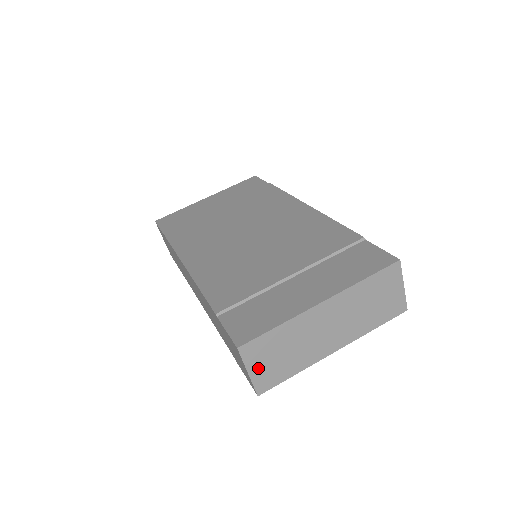
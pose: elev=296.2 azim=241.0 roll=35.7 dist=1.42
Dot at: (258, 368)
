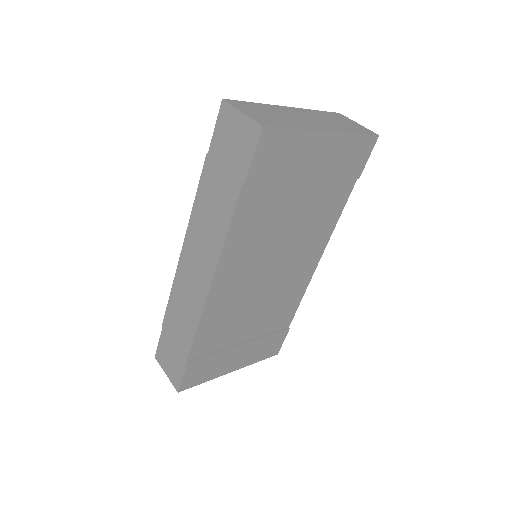
Dot at: (251, 113)
